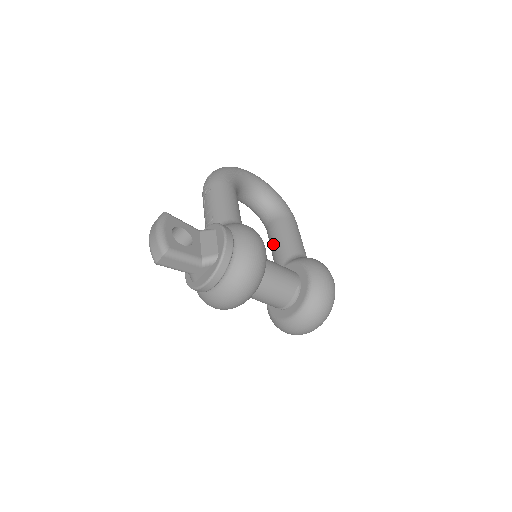
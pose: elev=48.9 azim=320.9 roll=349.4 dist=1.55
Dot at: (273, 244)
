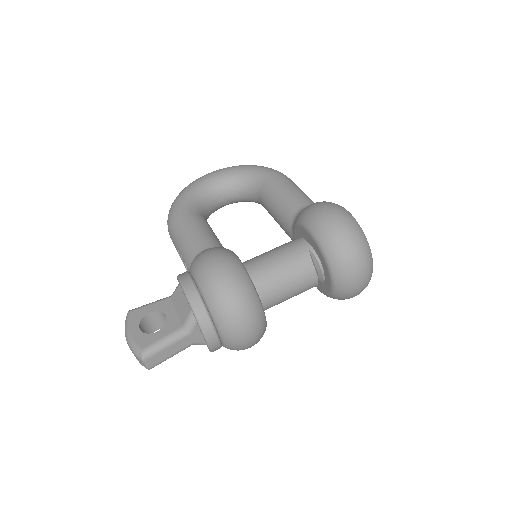
Dot at: (275, 220)
